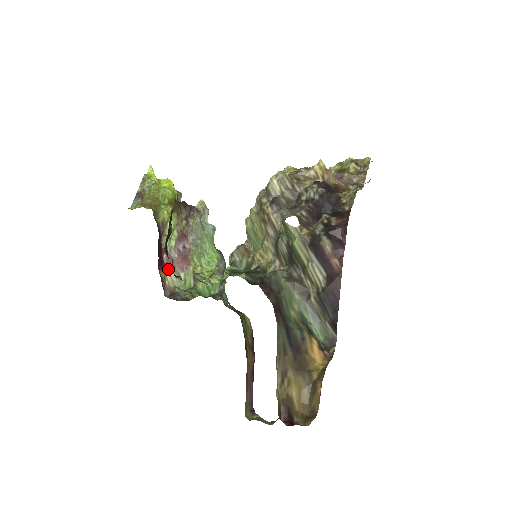
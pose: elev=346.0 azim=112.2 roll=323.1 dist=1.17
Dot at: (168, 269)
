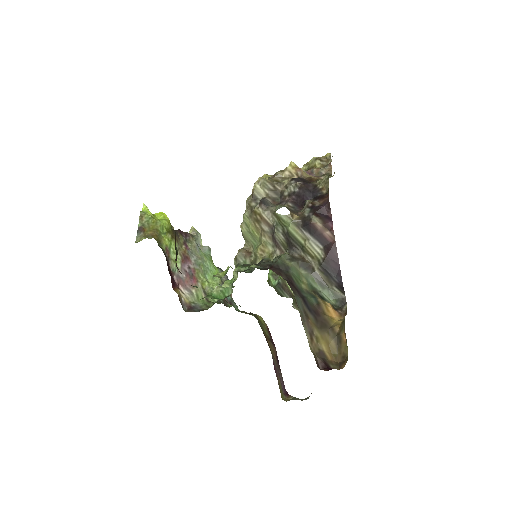
Dot at: (180, 288)
